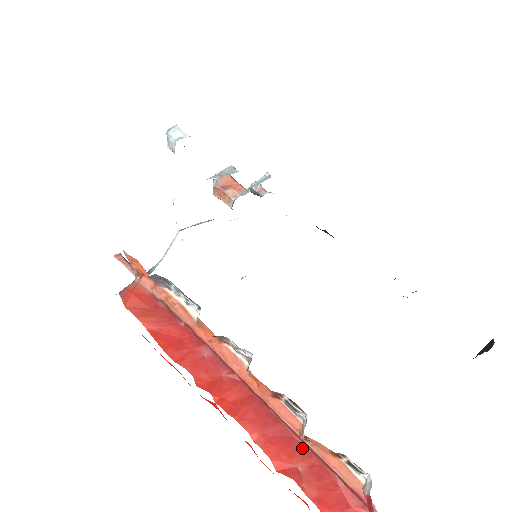
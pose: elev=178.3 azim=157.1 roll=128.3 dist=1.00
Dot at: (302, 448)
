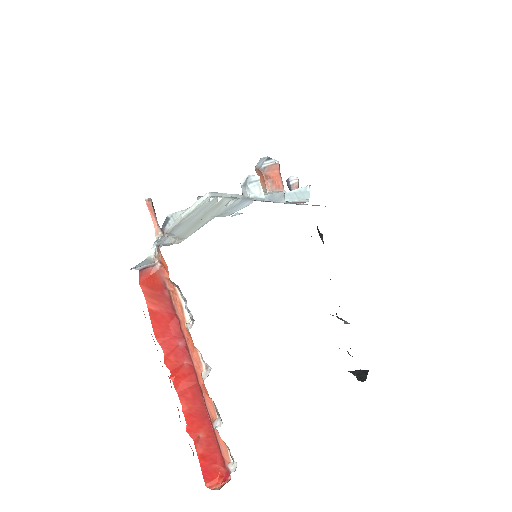
Dot at: (209, 425)
